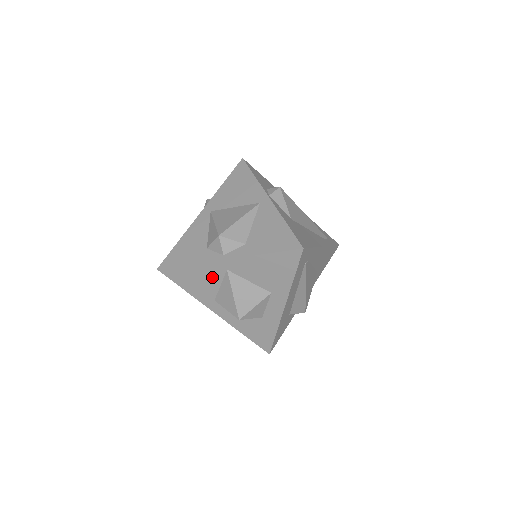
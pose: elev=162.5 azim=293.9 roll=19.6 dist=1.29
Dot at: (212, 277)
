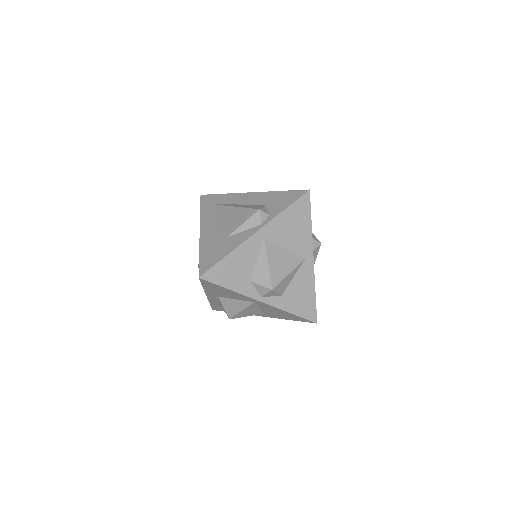
Dot at: (237, 297)
